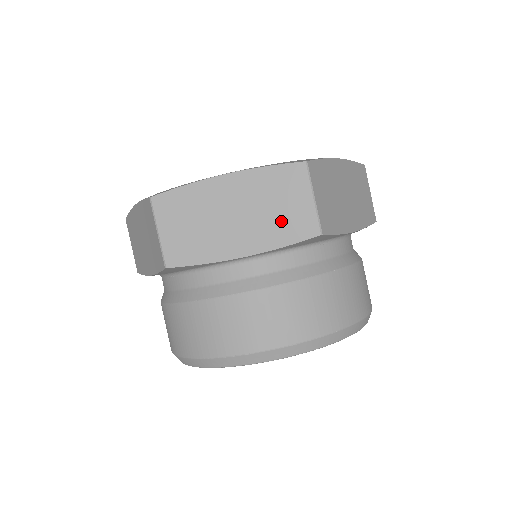
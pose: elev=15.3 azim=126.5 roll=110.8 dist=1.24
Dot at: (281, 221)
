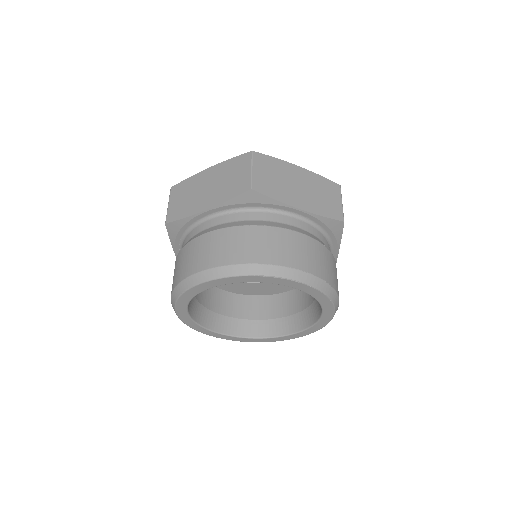
Dot at: (324, 203)
